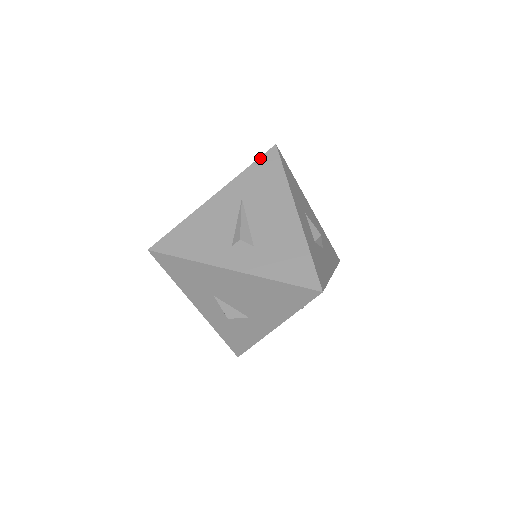
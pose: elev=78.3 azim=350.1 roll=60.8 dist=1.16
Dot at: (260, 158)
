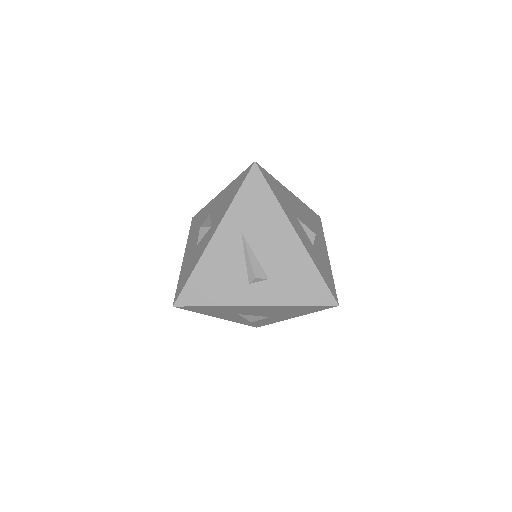
Dot at: (244, 182)
